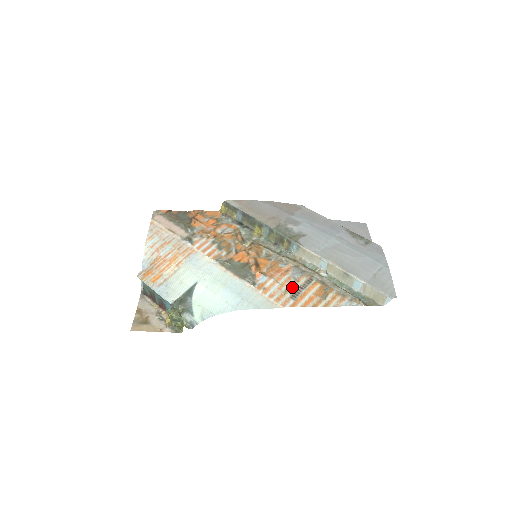
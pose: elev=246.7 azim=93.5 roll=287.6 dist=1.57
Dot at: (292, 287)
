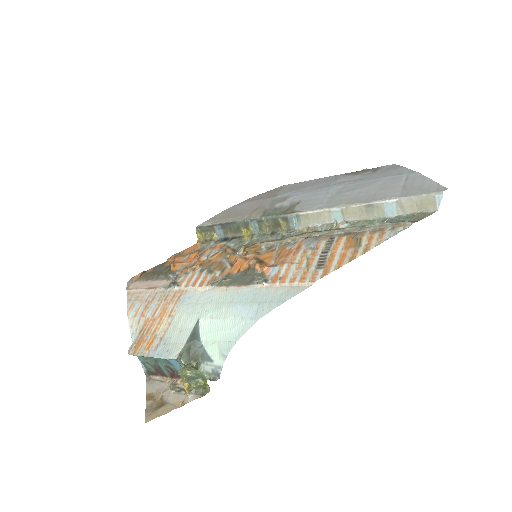
Dot at: (313, 258)
